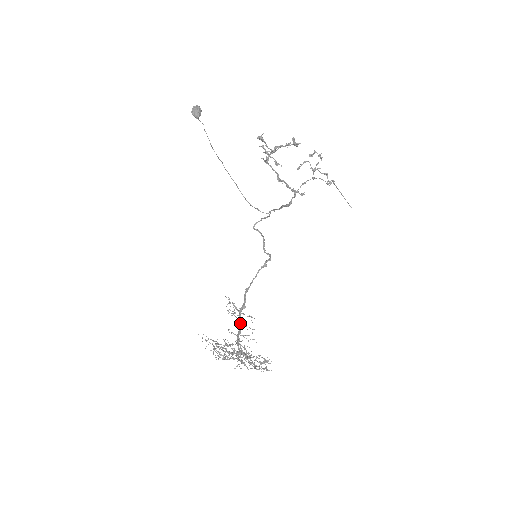
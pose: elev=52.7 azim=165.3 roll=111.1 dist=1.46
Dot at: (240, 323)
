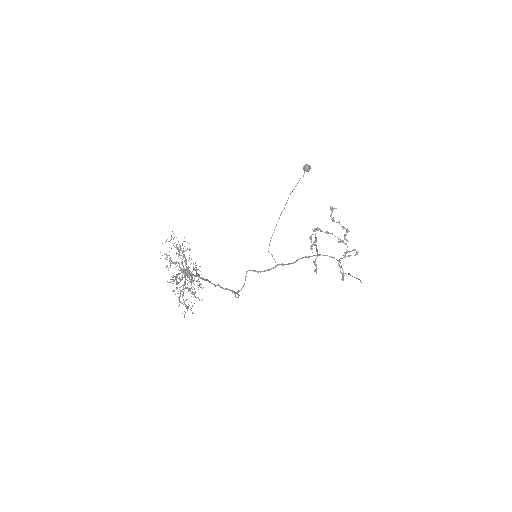
Dot at: occluded
